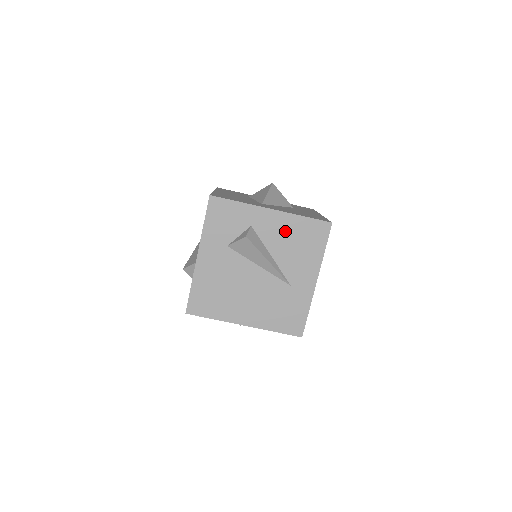
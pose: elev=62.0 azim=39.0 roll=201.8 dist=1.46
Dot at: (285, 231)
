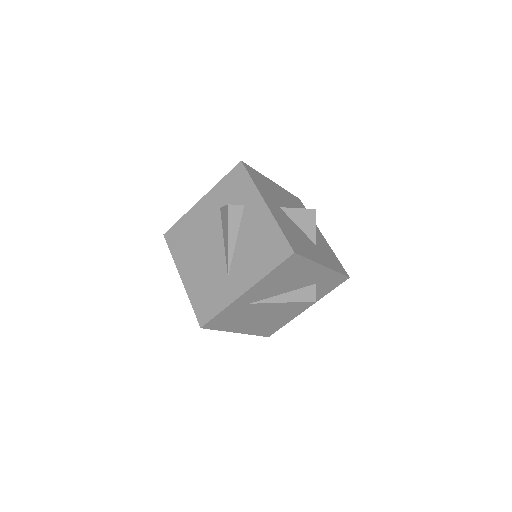
Dot at: (260, 229)
